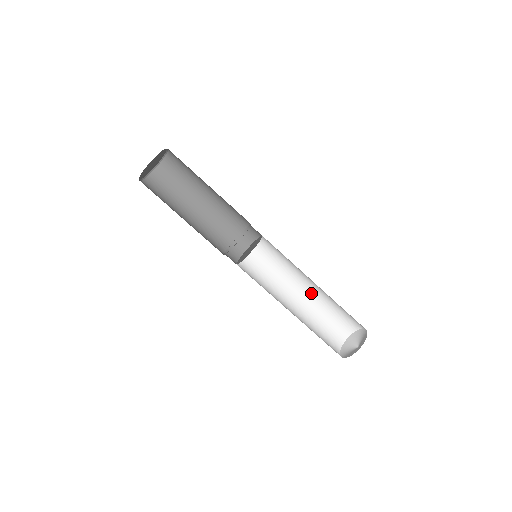
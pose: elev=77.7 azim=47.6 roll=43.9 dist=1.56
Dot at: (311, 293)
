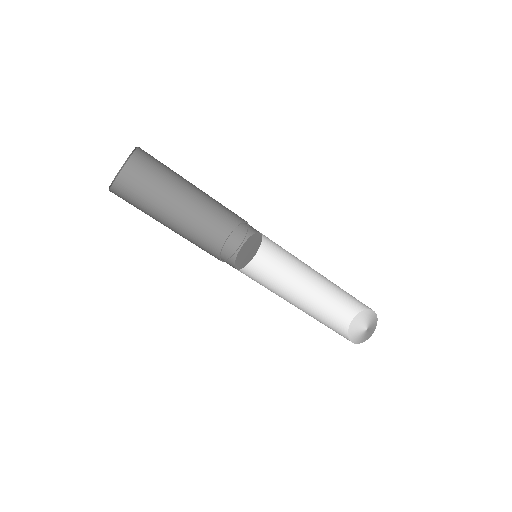
Dot at: (307, 289)
